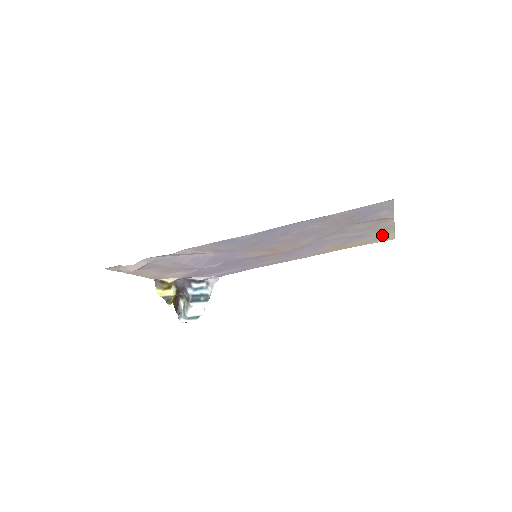
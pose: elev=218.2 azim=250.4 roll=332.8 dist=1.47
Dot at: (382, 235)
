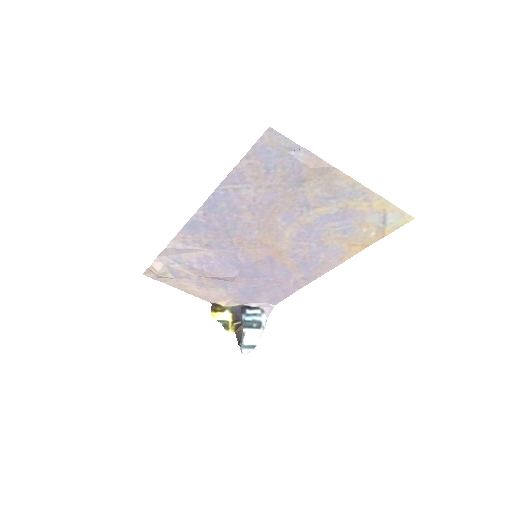
Dot at: (381, 211)
